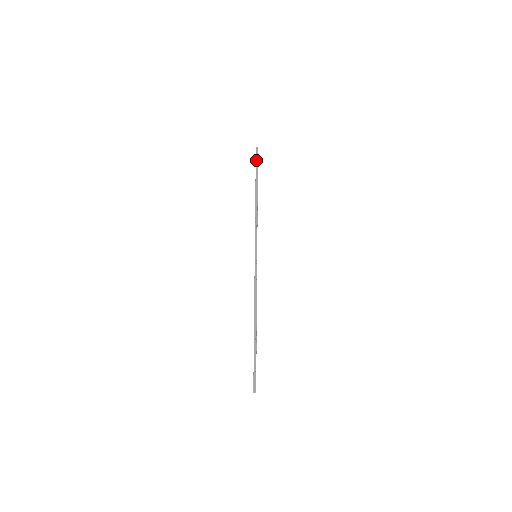
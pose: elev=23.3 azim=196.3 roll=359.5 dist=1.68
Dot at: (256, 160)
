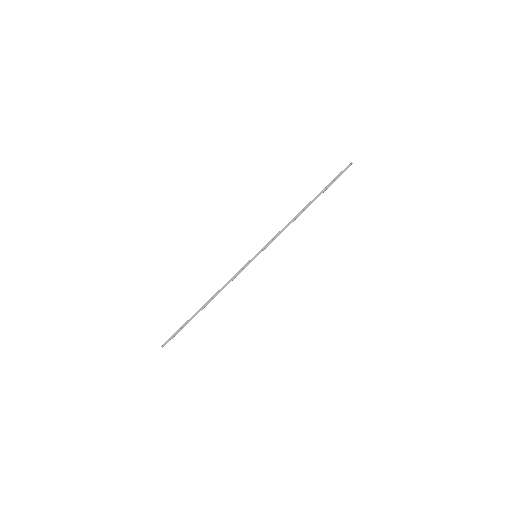
Dot at: (339, 174)
